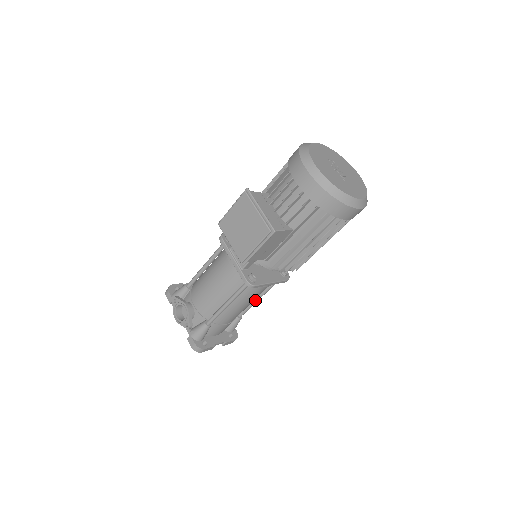
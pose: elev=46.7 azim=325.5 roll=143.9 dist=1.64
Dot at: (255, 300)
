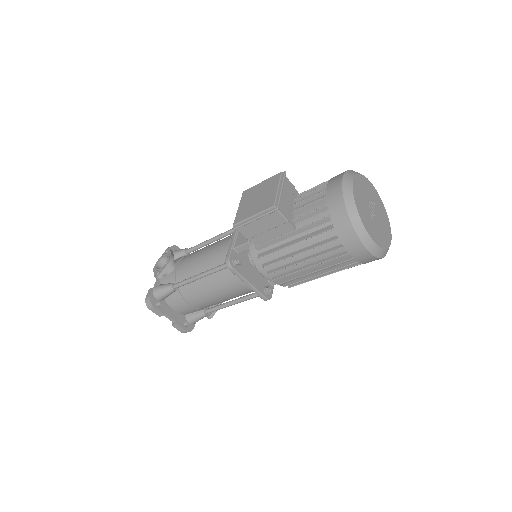
Dot at: (228, 303)
